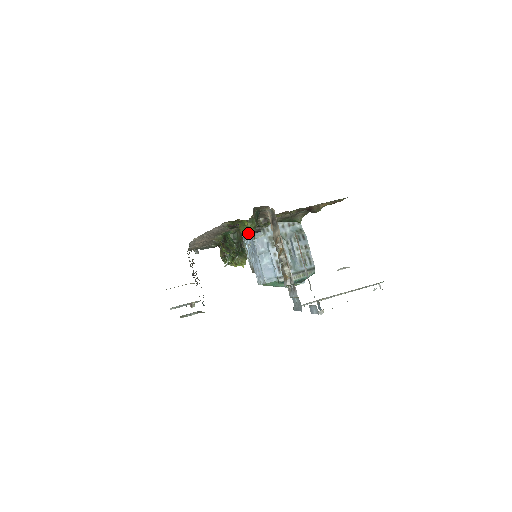
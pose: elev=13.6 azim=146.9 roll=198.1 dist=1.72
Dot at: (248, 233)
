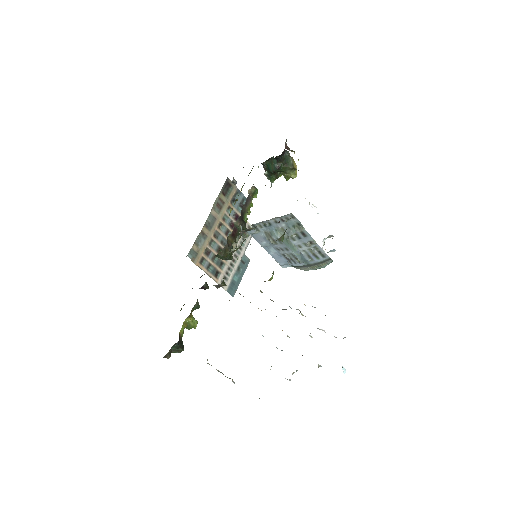
Dot at: (192, 327)
